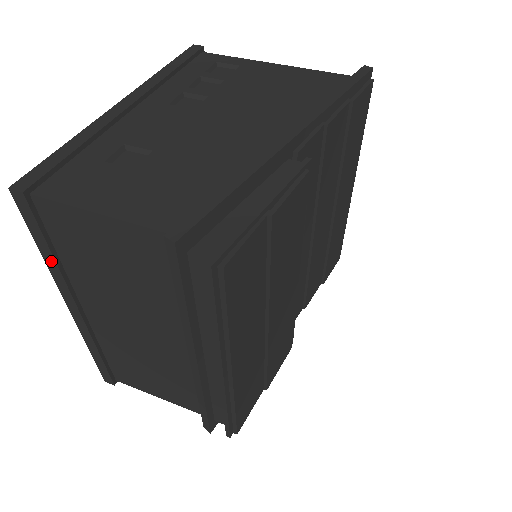
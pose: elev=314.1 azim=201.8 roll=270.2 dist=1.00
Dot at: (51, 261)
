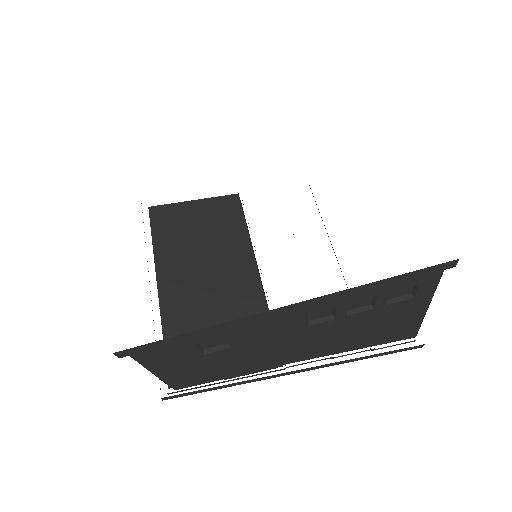
Dot at: occluded
